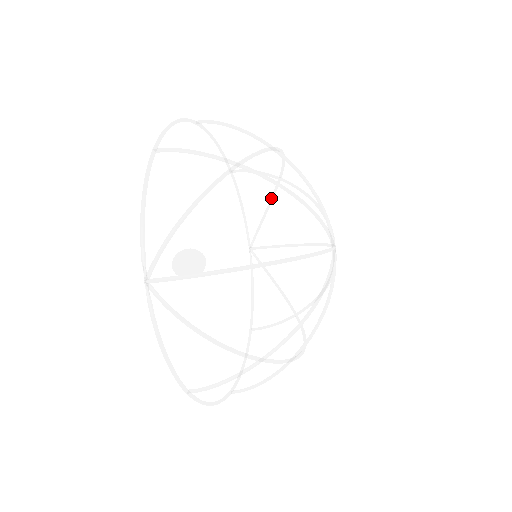
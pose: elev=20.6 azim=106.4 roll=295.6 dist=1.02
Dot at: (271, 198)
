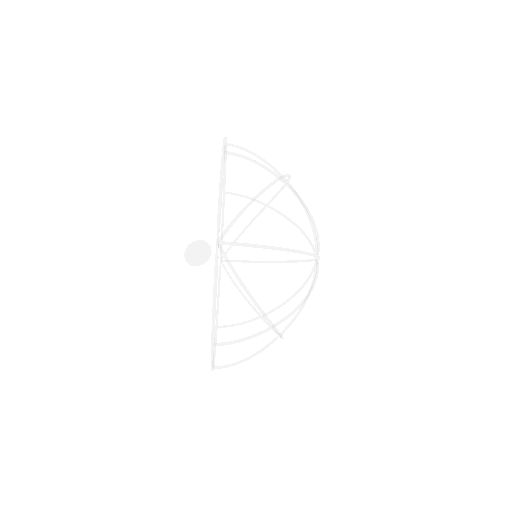
Dot at: (252, 221)
